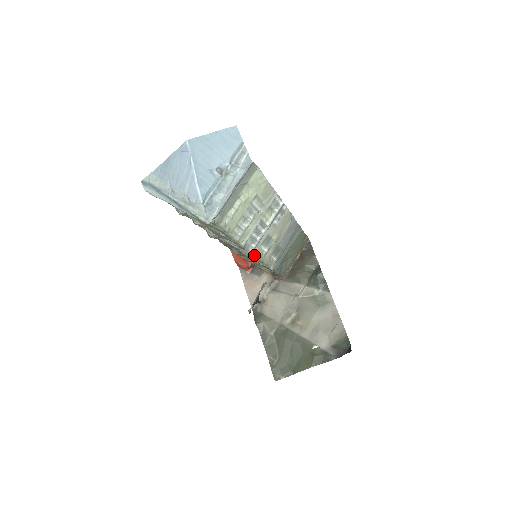
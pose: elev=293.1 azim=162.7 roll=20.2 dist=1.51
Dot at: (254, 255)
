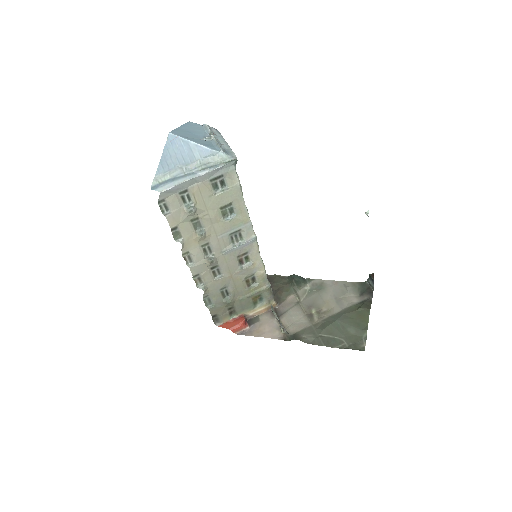
Dot at: (257, 244)
